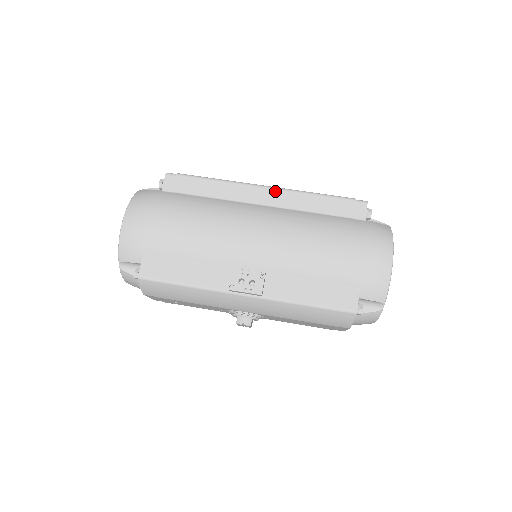
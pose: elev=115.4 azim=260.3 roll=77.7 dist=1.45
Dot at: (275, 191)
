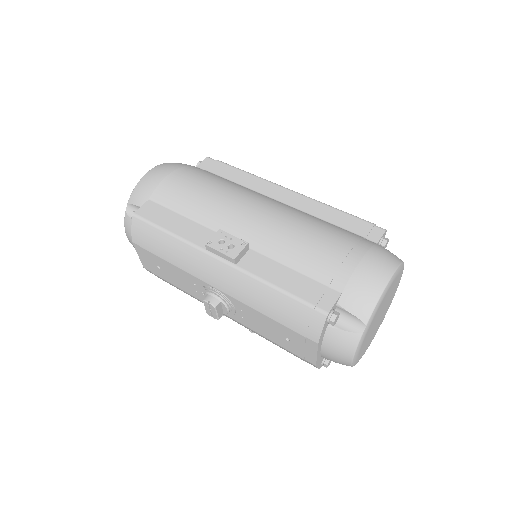
Dot at: (297, 195)
